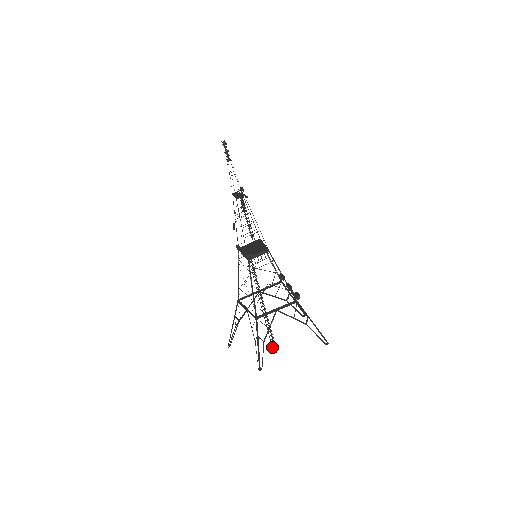
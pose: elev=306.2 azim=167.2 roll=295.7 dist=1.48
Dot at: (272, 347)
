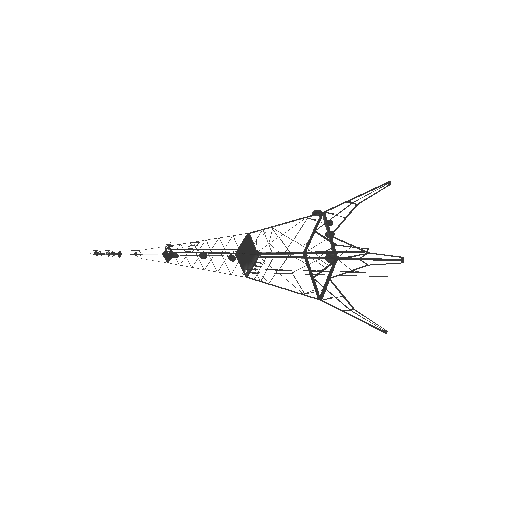
Dot at: (379, 276)
